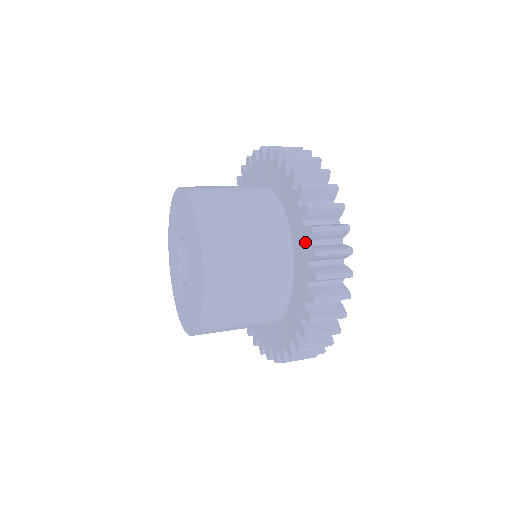
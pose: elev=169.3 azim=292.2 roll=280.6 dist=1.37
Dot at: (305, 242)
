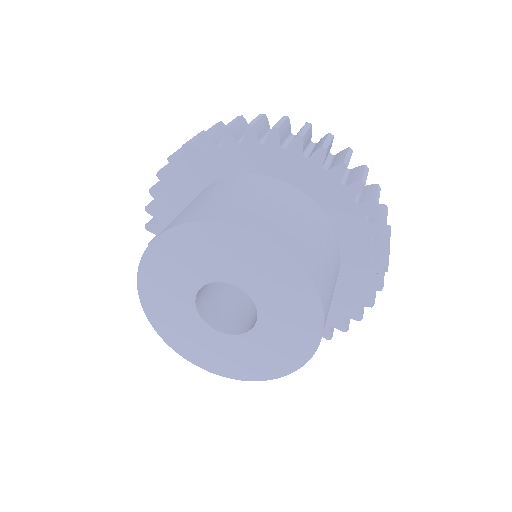
Dot at: (370, 257)
